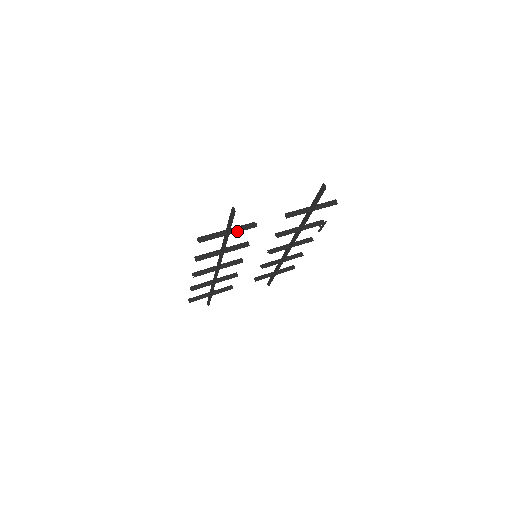
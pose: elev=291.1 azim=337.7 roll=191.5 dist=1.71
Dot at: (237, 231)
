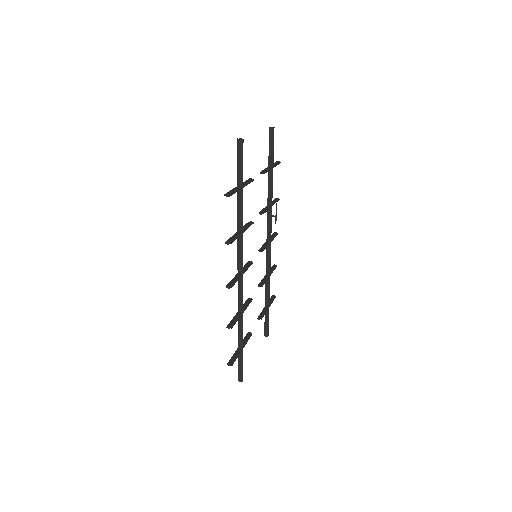
Dot at: (246, 184)
